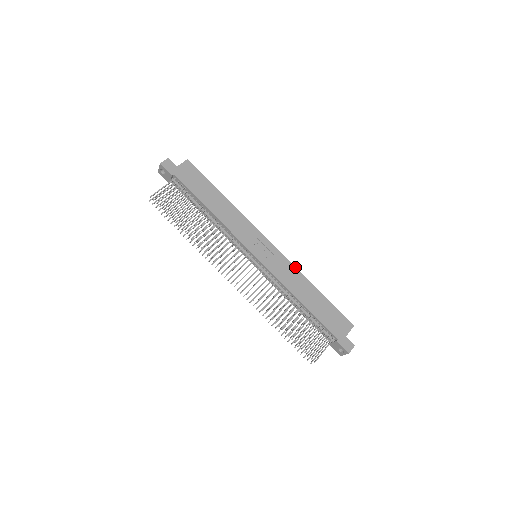
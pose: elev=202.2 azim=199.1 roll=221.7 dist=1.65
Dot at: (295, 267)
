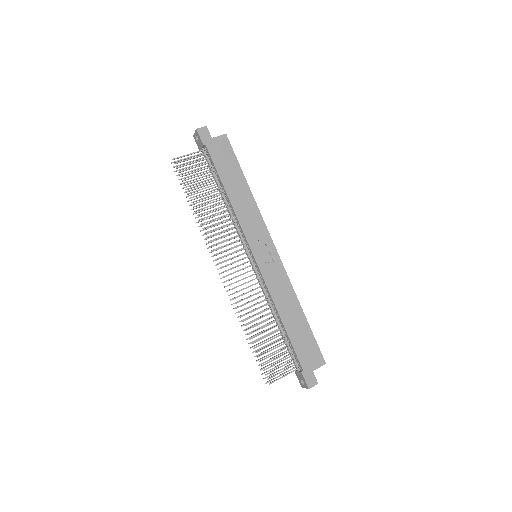
Dot at: (290, 282)
